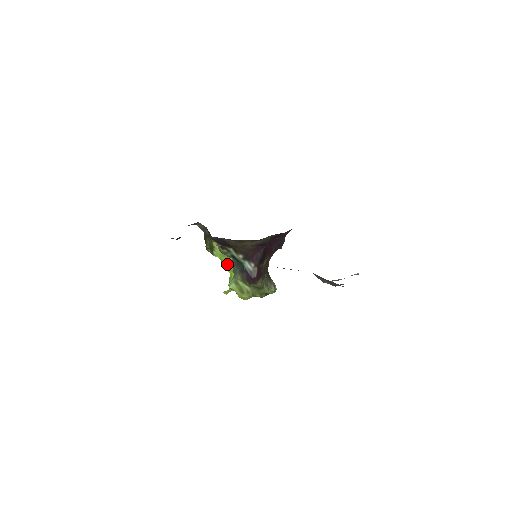
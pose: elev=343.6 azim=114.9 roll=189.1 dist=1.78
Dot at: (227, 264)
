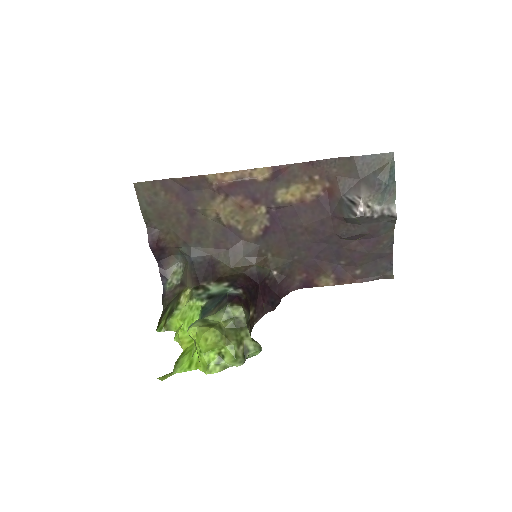
Dot at: occluded
